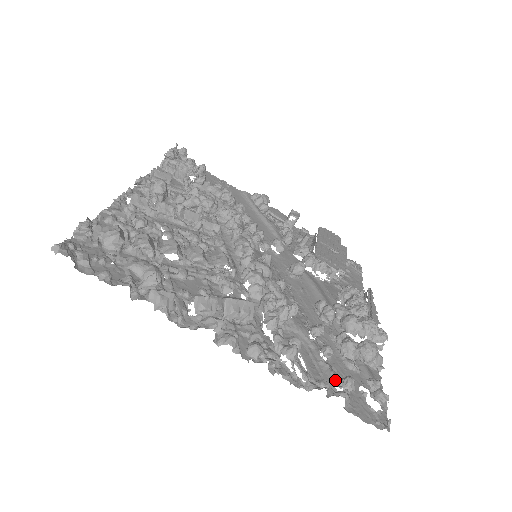
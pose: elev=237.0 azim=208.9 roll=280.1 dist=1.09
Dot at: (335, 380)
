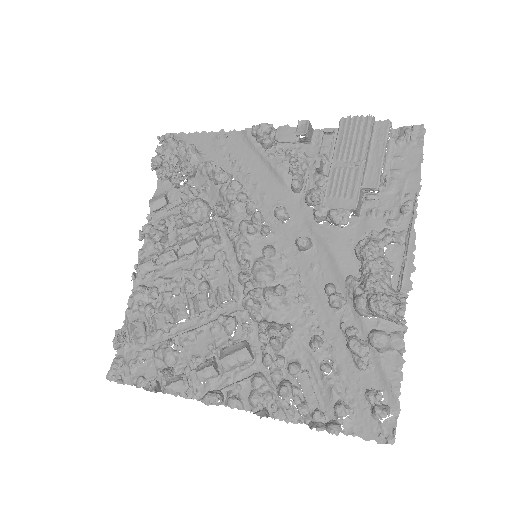
Dot at: (335, 399)
